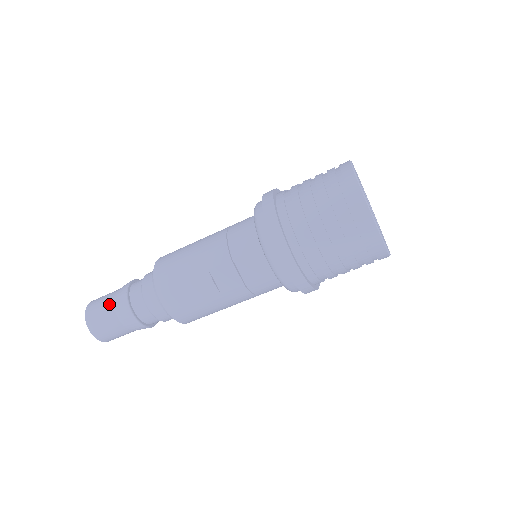
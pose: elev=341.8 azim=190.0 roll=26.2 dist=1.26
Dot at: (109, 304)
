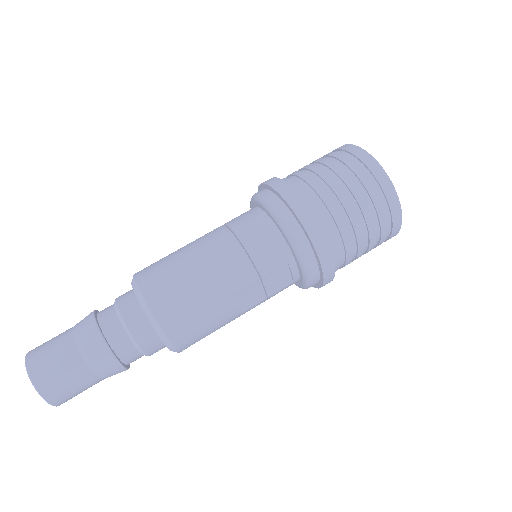
Dot at: (76, 362)
